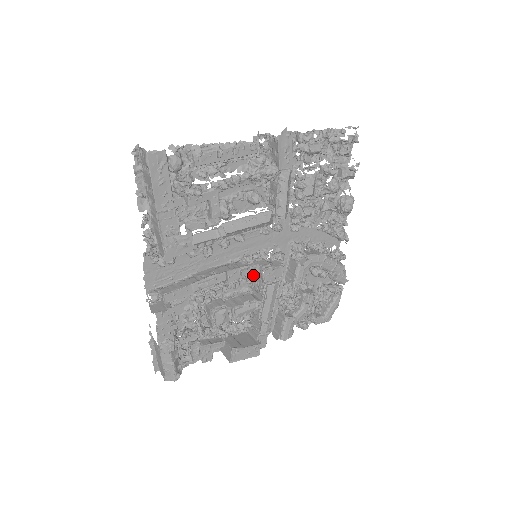
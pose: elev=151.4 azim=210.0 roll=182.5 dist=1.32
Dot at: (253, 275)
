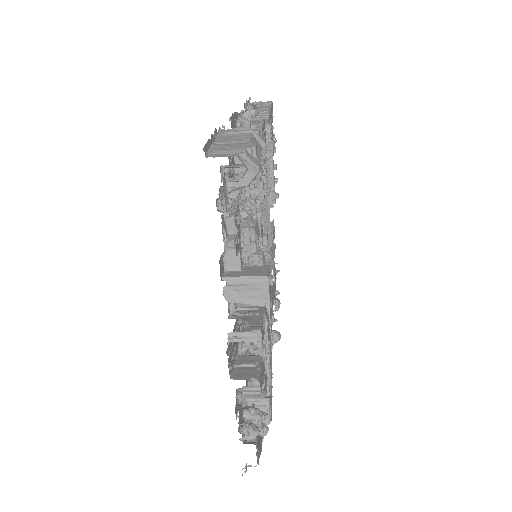
Dot at: occluded
